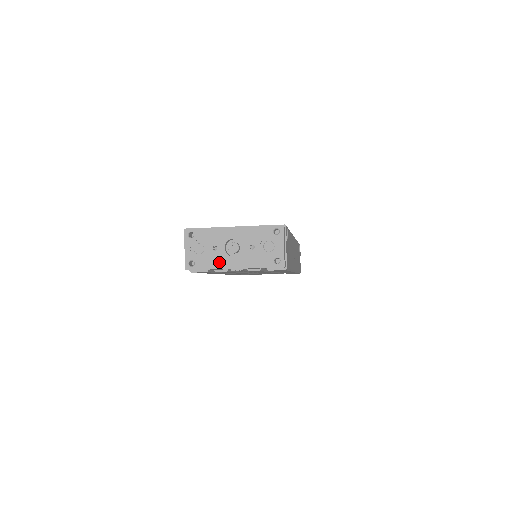
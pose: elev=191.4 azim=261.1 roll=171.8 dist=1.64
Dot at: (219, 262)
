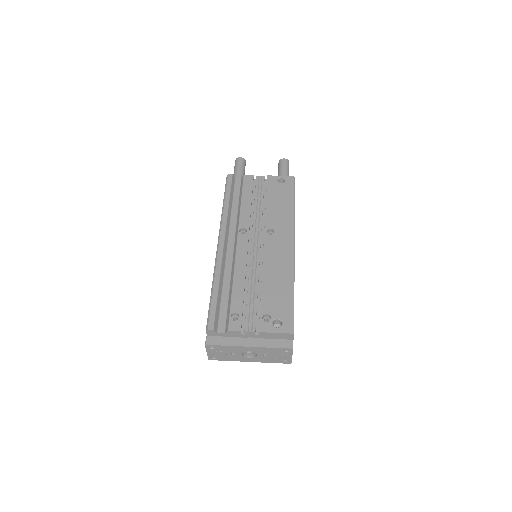
Dot at: (237, 359)
